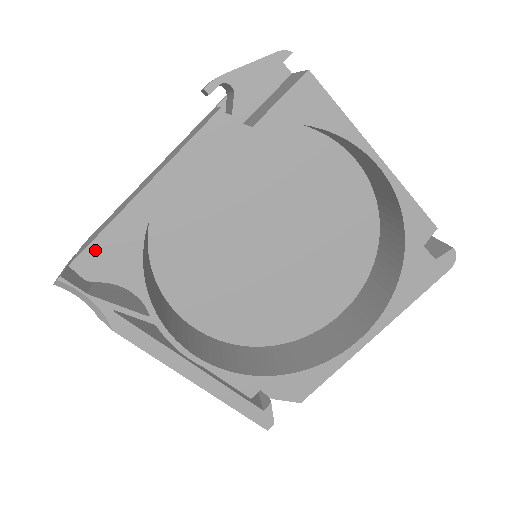
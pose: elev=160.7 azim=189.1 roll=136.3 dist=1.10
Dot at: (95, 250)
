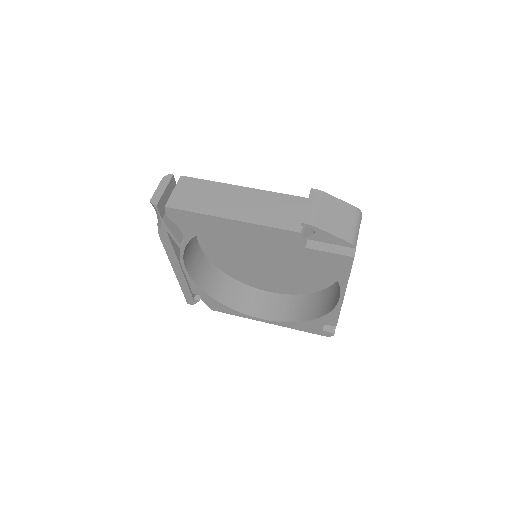
Dot at: (184, 213)
